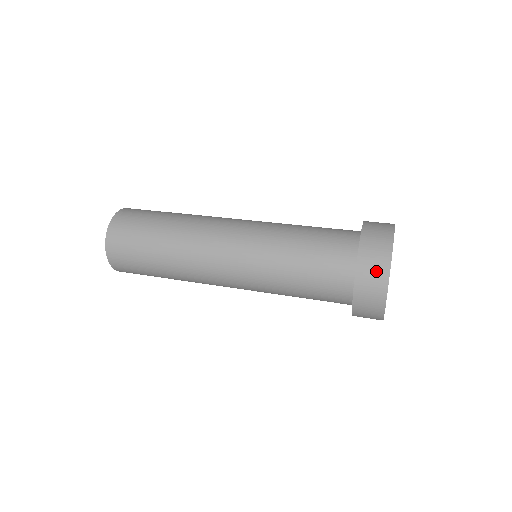
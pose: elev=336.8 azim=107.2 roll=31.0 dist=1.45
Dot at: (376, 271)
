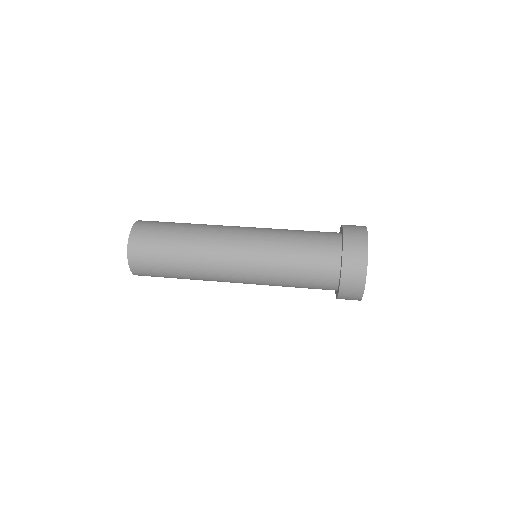
Dot at: (354, 288)
